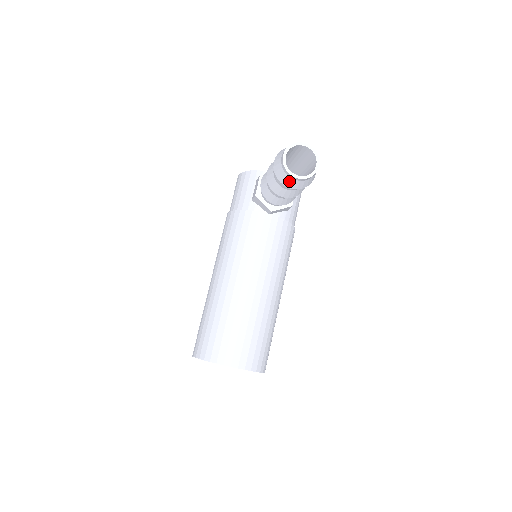
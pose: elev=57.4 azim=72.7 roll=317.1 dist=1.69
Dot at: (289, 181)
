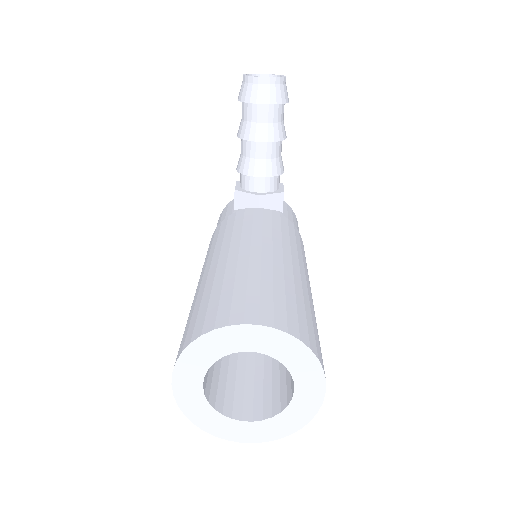
Dot at: (257, 91)
